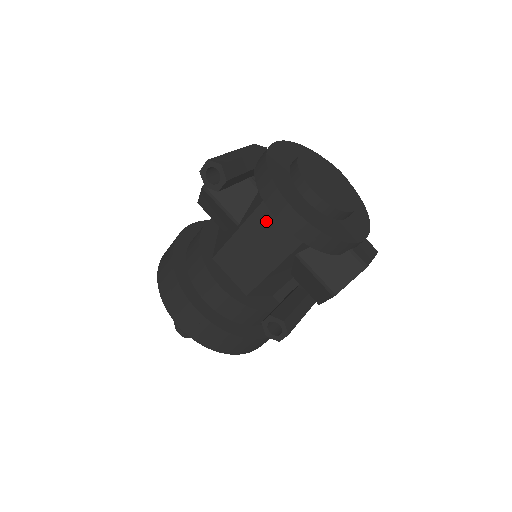
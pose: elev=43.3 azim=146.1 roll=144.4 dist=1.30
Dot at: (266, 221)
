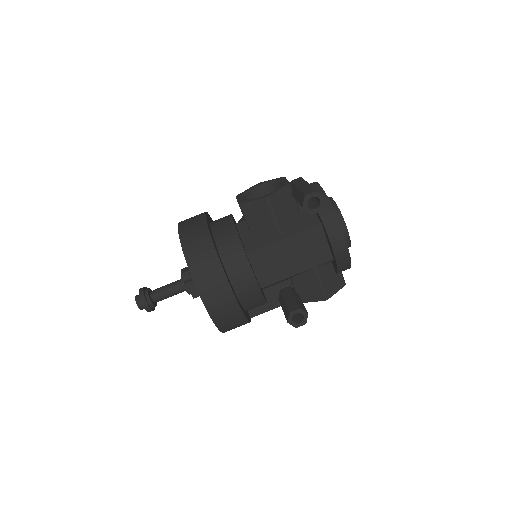
Dot at: (310, 240)
